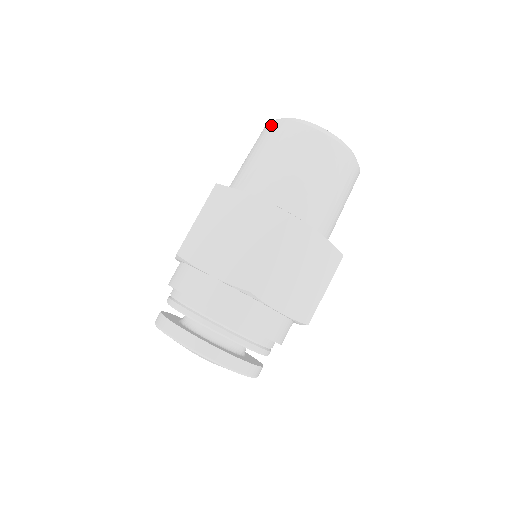
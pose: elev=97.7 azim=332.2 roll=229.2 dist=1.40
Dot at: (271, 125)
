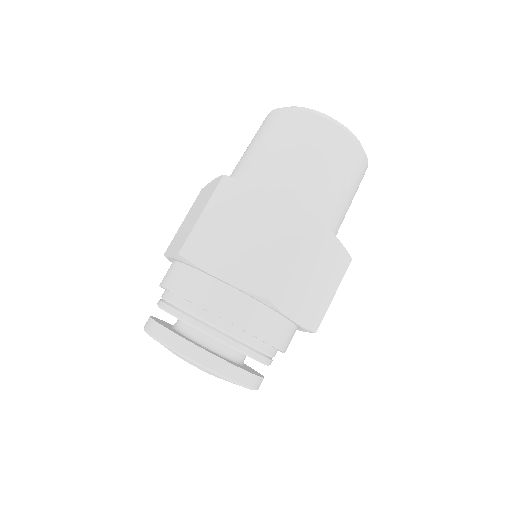
Dot at: (280, 113)
